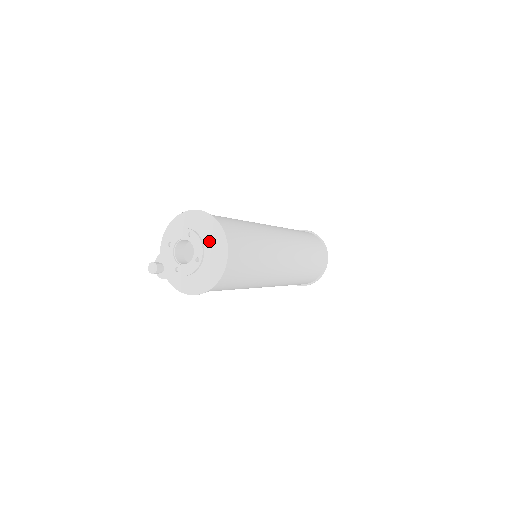
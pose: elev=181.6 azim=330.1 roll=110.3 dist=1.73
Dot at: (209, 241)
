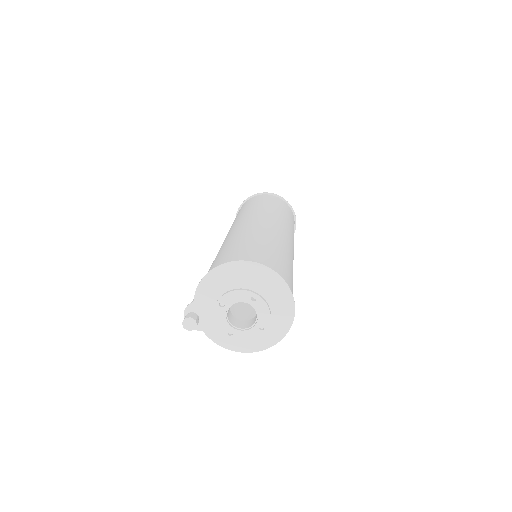
Dot at: (270, 301)
